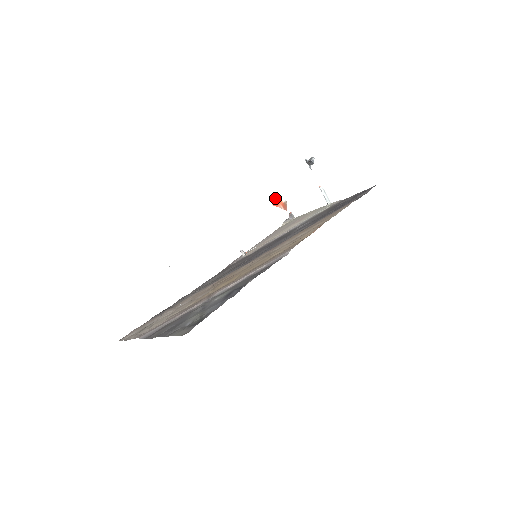
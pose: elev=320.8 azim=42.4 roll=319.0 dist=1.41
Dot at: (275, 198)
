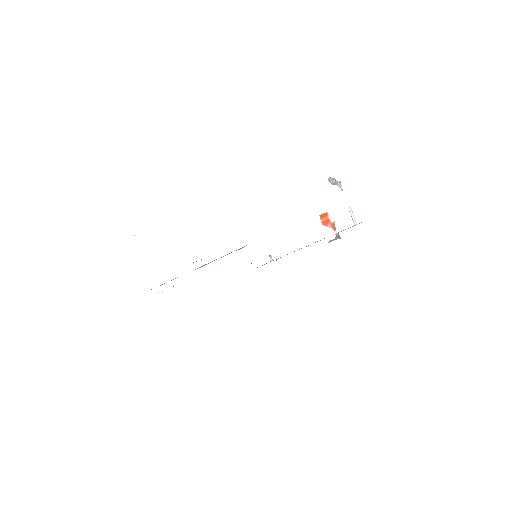
Dot at: (325, 218)
